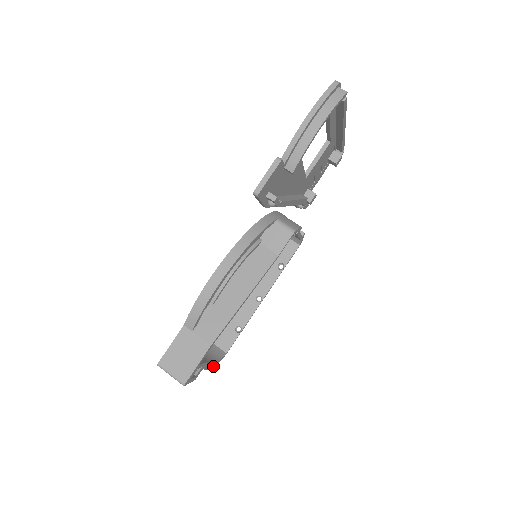
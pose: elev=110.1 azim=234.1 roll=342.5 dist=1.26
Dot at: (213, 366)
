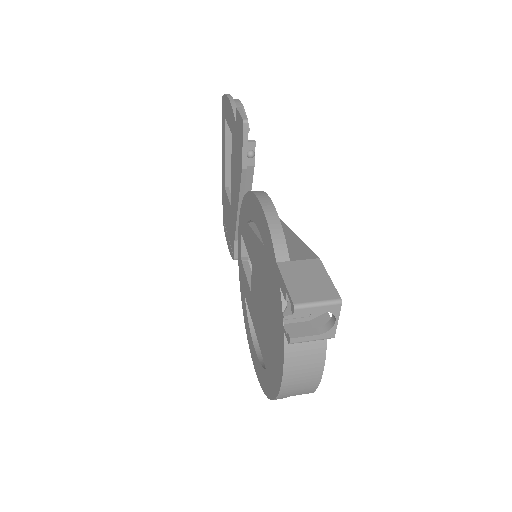
Dot at: (320, 379)
